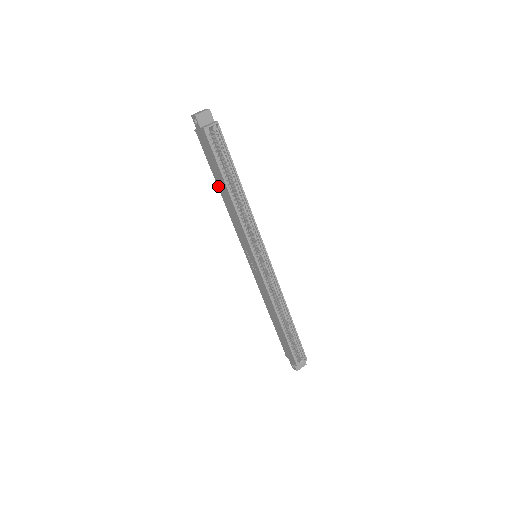
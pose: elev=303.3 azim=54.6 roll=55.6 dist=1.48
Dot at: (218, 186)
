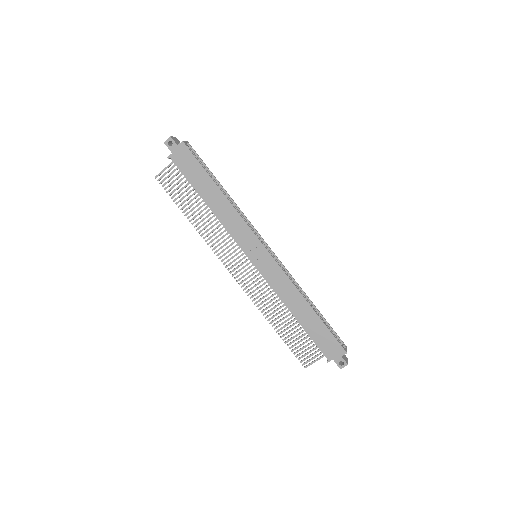
Dot at: (203, 197)
